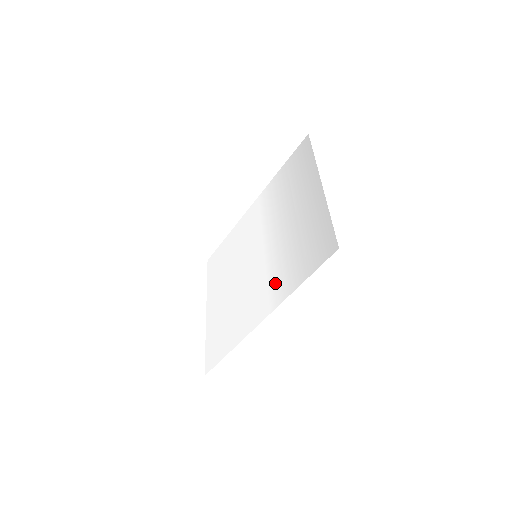
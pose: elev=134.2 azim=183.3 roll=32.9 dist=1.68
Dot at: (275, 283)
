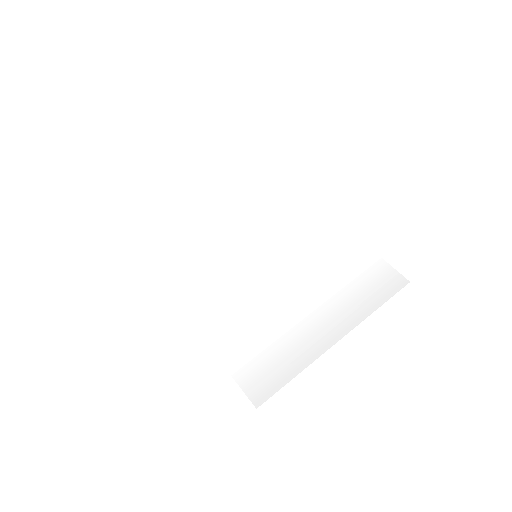
Dot at: (222, 313)
